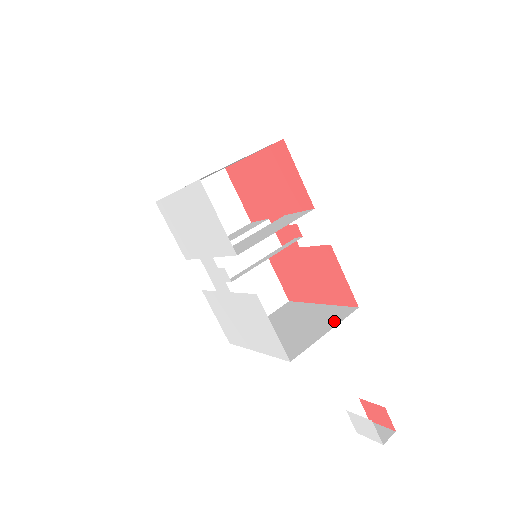
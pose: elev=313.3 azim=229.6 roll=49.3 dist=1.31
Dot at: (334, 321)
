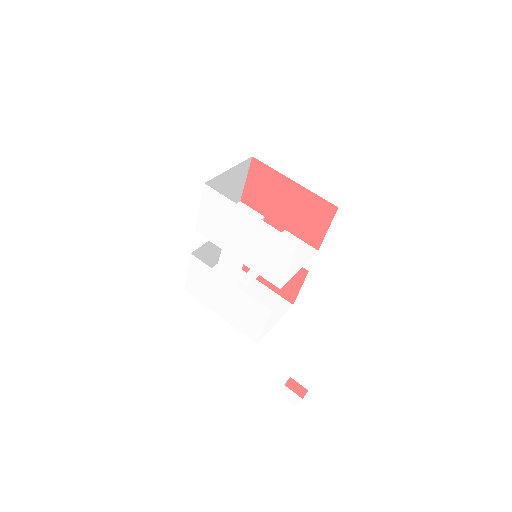
Dot at: (278, 312)
